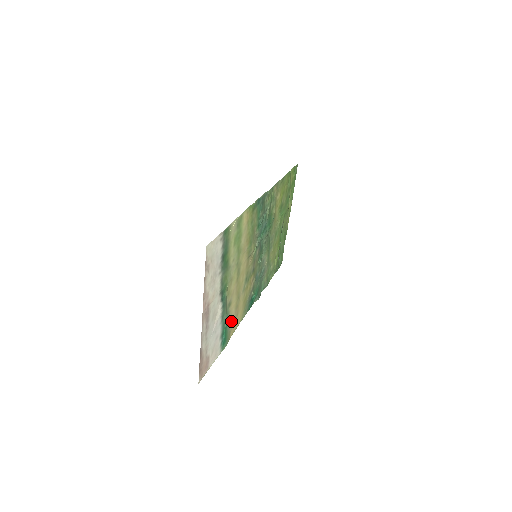
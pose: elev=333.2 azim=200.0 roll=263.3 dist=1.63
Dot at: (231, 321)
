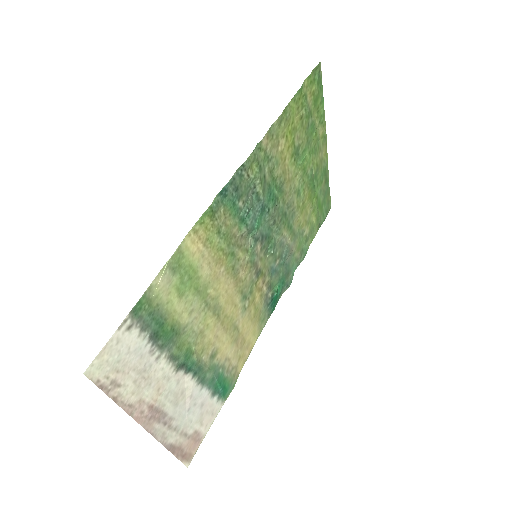
Dot at: (231, 361)
